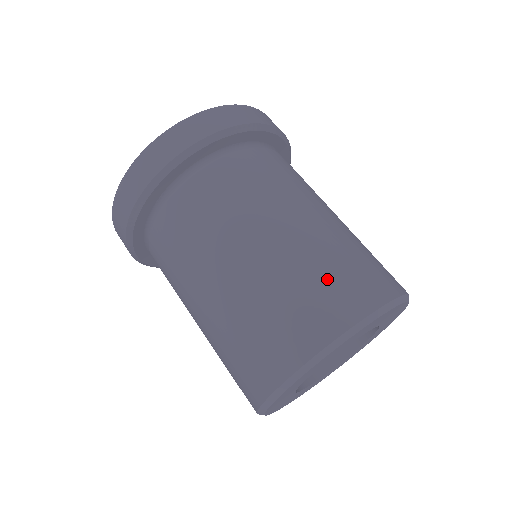
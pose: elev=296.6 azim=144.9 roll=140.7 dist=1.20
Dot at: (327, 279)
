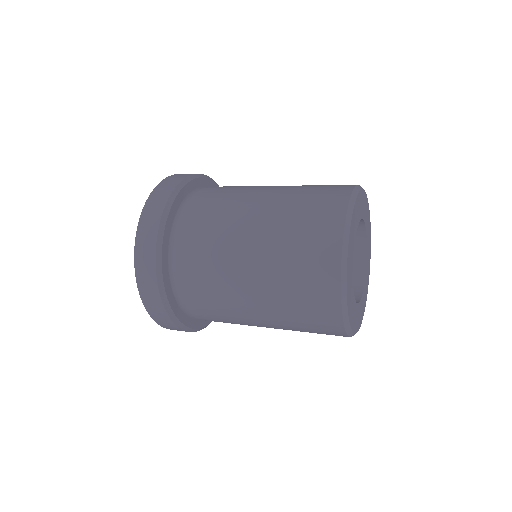
Dot at: (313, 195)
